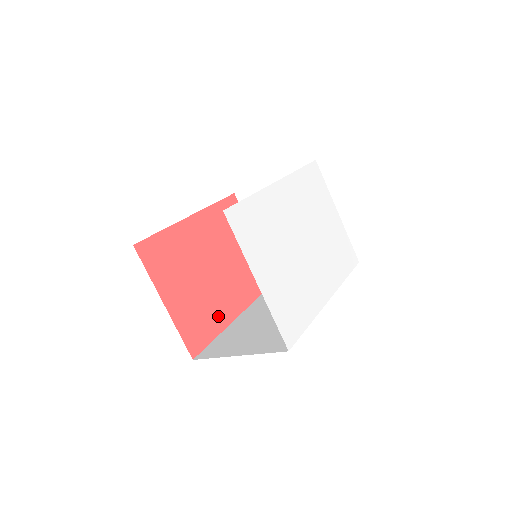
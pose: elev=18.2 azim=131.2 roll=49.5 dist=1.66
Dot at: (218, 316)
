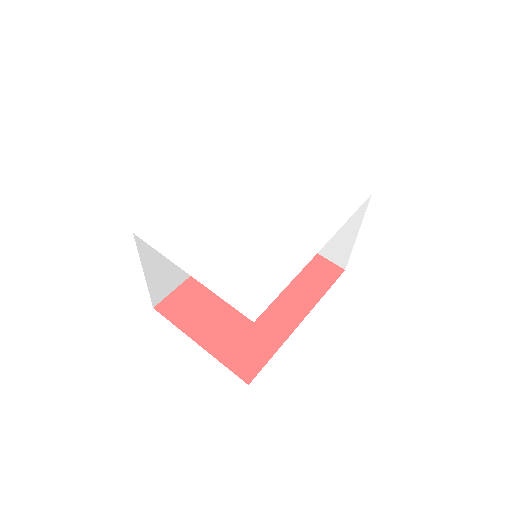
Dot at: (271, 333)
